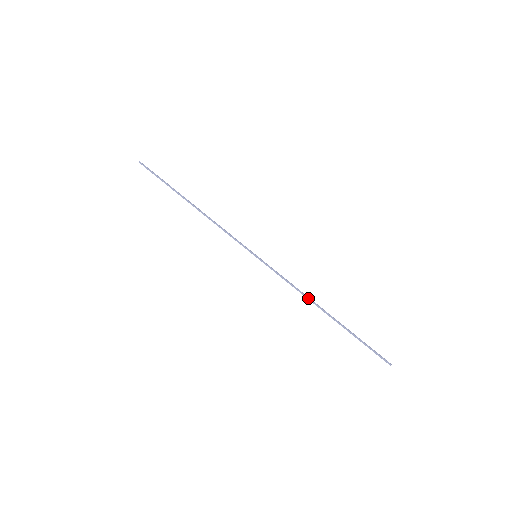
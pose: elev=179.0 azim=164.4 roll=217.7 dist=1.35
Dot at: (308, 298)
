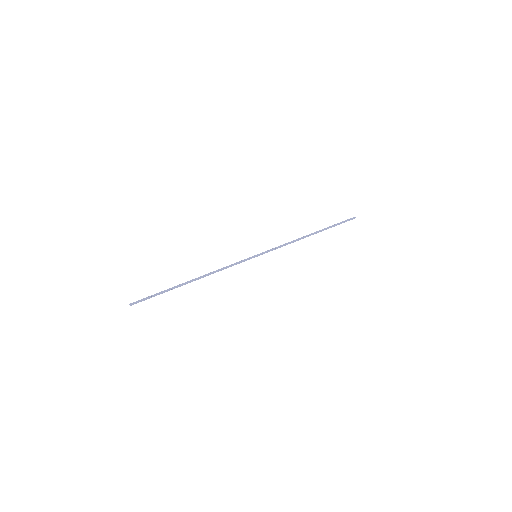
Dot at: occluded
